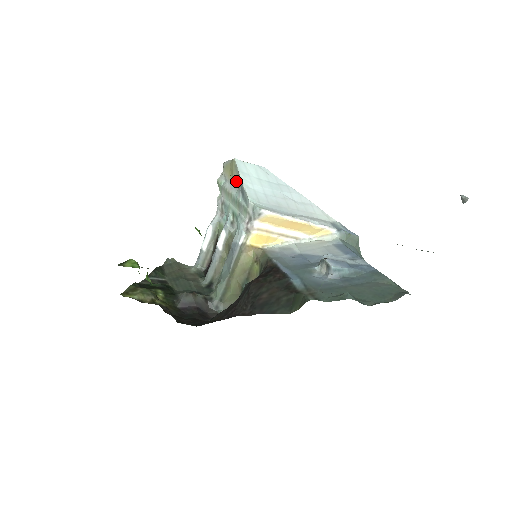
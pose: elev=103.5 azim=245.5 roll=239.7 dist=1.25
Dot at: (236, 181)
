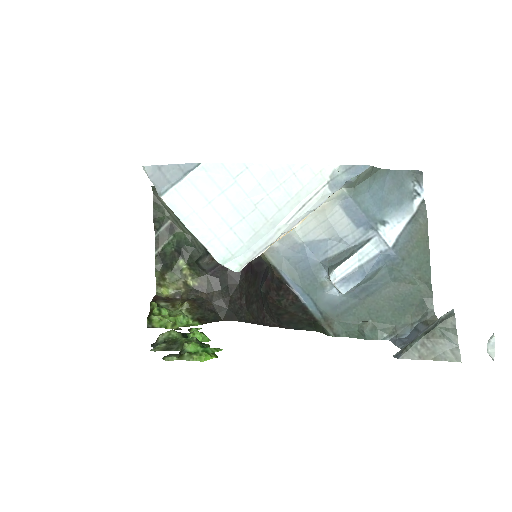
Dot at: occluded
